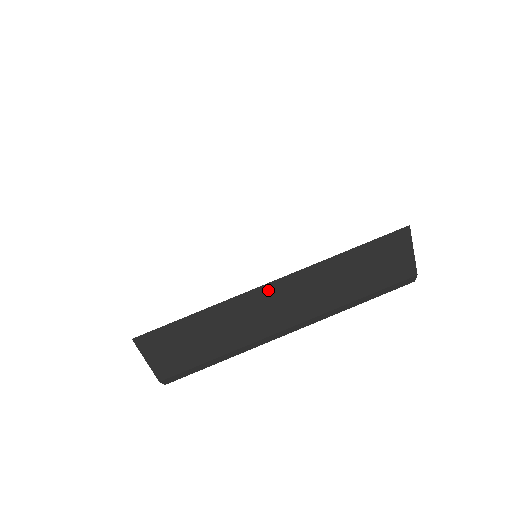
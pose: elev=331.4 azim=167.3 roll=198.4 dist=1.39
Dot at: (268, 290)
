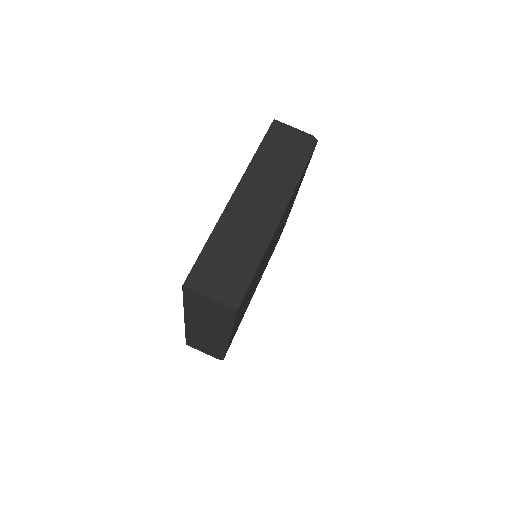
Dot at: (236, 200)
